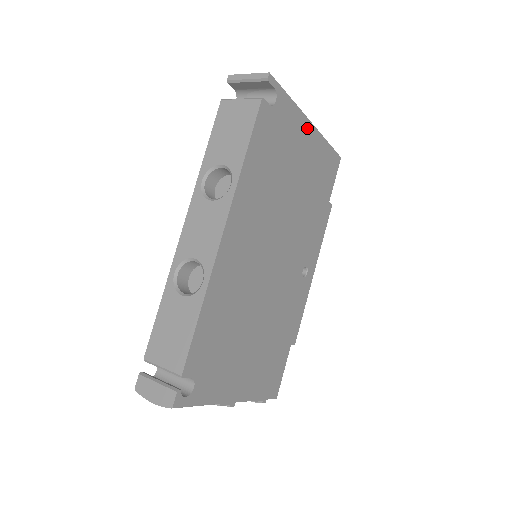
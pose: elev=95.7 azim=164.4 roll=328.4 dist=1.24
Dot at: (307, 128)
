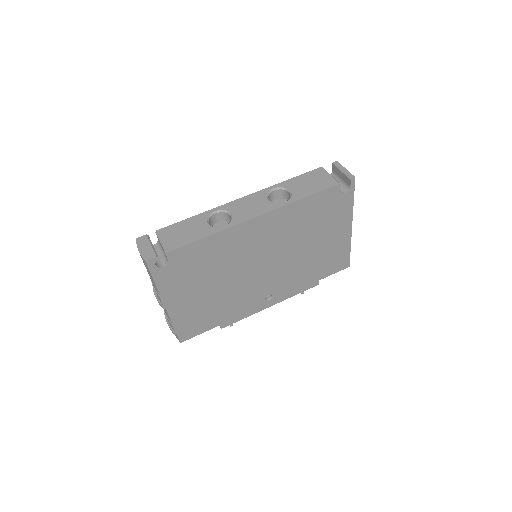
Dot at: (347, 226)
